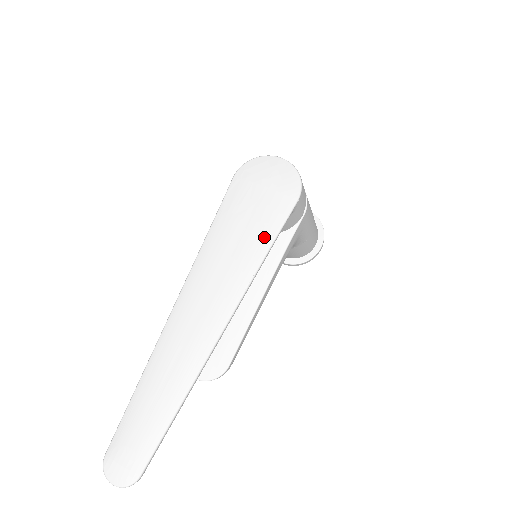
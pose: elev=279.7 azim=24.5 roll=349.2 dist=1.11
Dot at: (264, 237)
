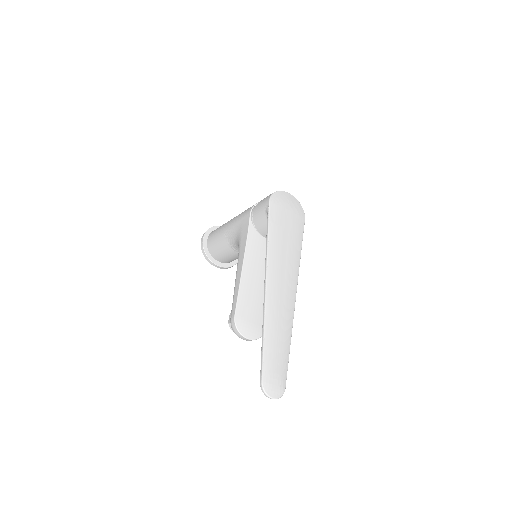
Dot at: (298, 241)
